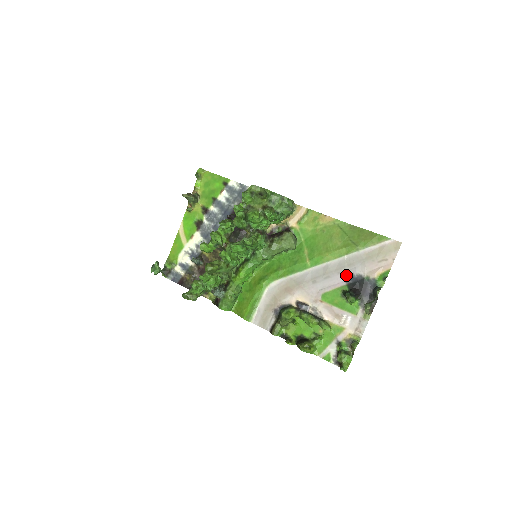
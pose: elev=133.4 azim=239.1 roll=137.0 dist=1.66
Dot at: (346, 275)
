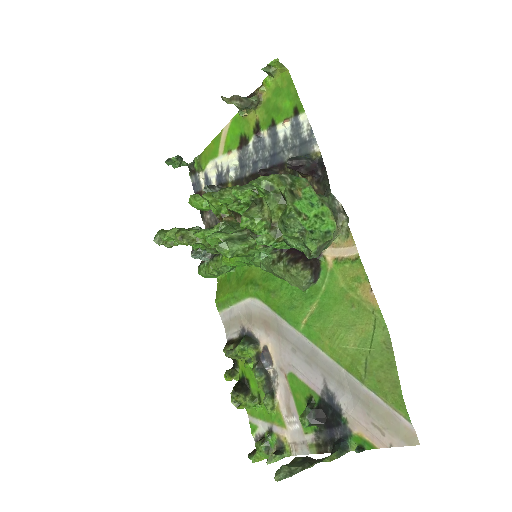
Dot at: (328, 387)
